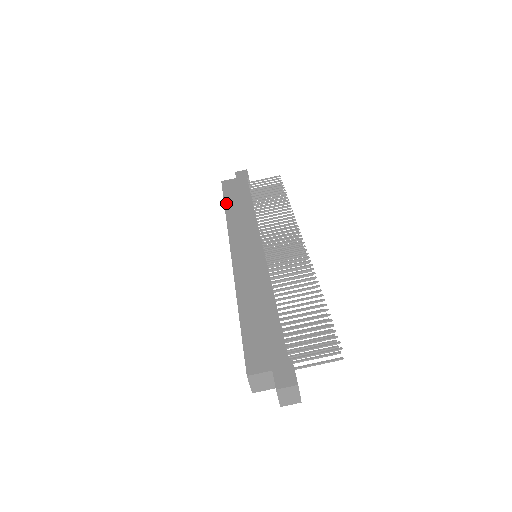
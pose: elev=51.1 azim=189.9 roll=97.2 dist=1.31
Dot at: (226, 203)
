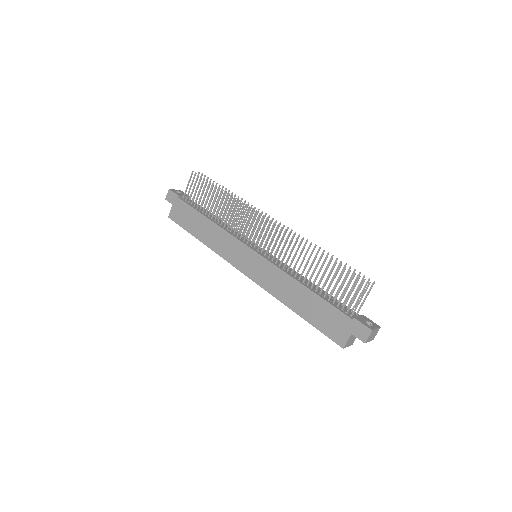
Dot at: (194, 235)
